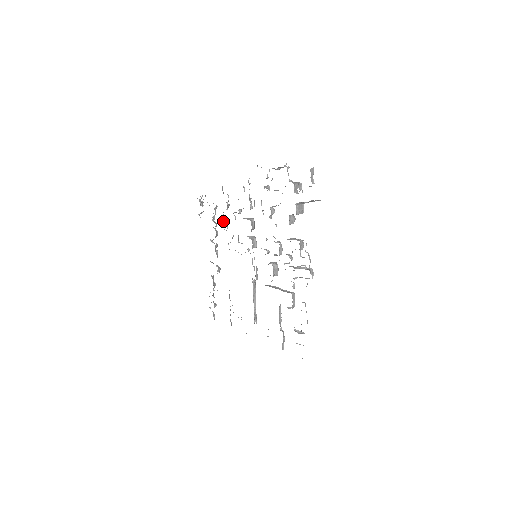
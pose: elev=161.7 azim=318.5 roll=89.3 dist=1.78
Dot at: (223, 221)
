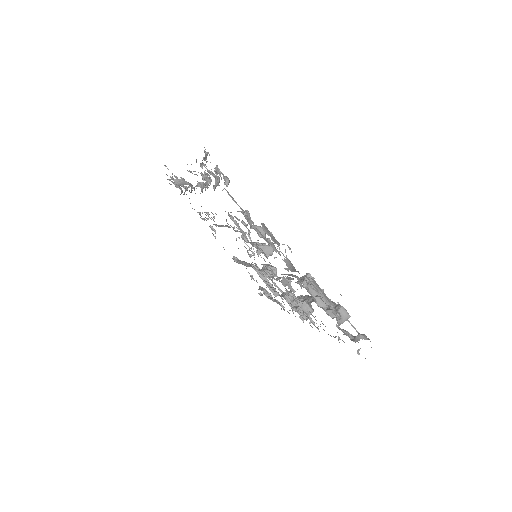
Dot at: occluded
